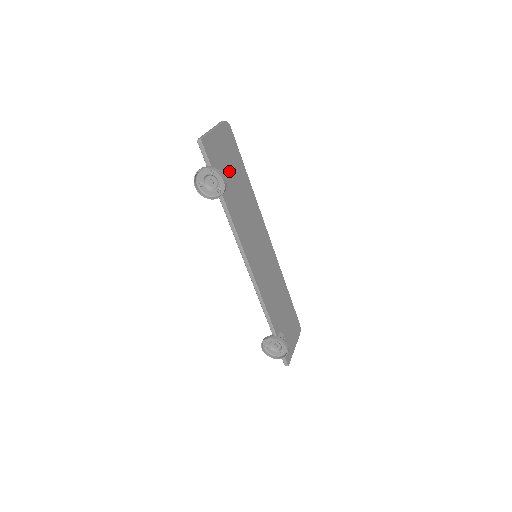
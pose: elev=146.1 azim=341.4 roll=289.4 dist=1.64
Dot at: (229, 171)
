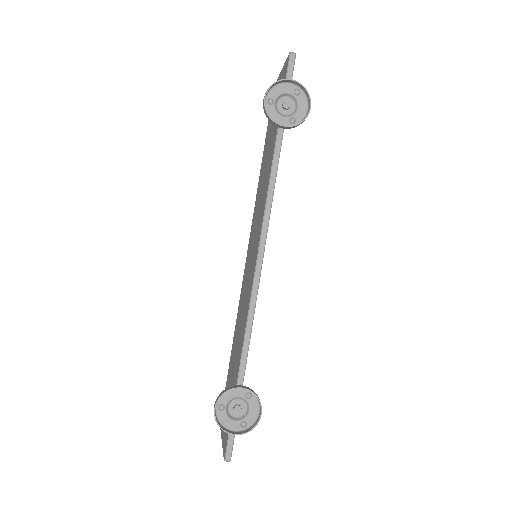
Dot at: occluded
